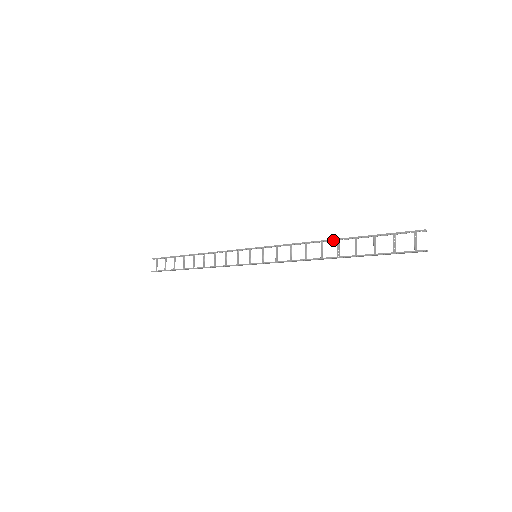
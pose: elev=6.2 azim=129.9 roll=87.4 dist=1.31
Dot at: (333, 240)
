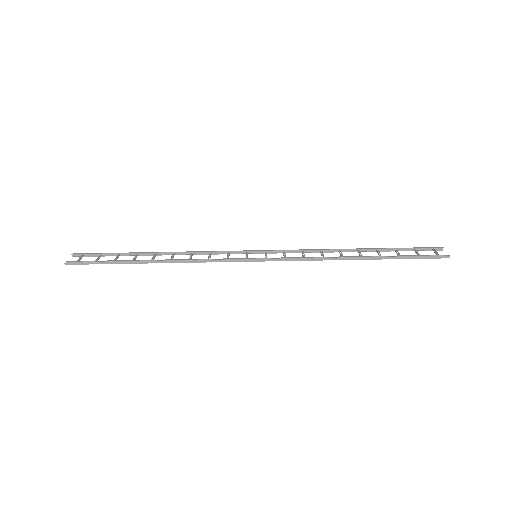
Dot at: (352, 251)
